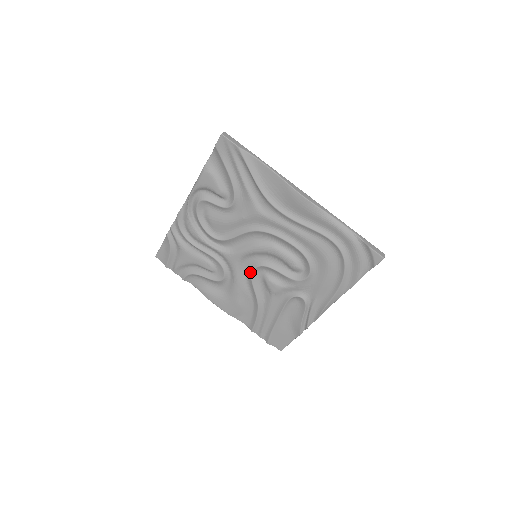
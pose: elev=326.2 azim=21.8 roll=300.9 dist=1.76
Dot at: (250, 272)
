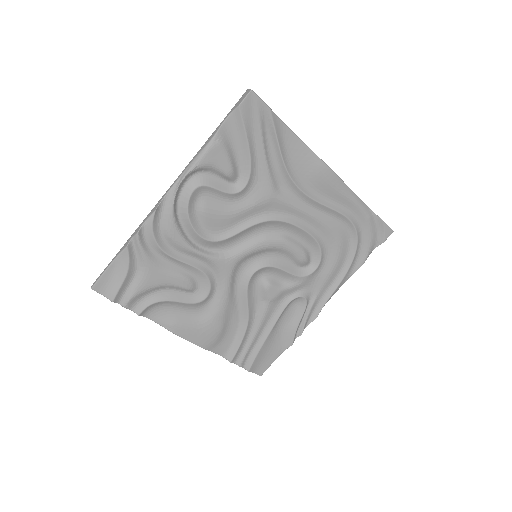
Dot at: (246, 279)
